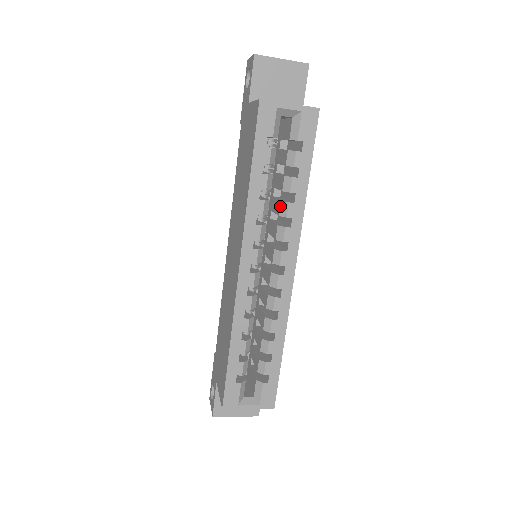
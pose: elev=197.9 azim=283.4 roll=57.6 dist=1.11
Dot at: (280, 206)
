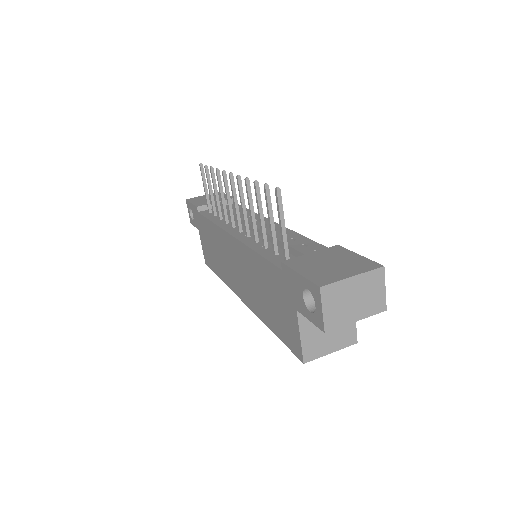
Dot at: occluded
